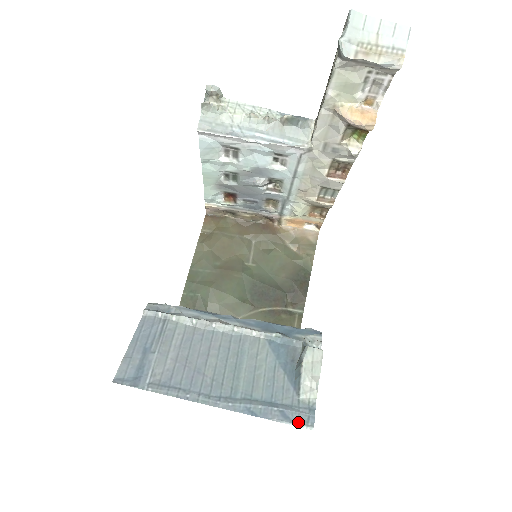
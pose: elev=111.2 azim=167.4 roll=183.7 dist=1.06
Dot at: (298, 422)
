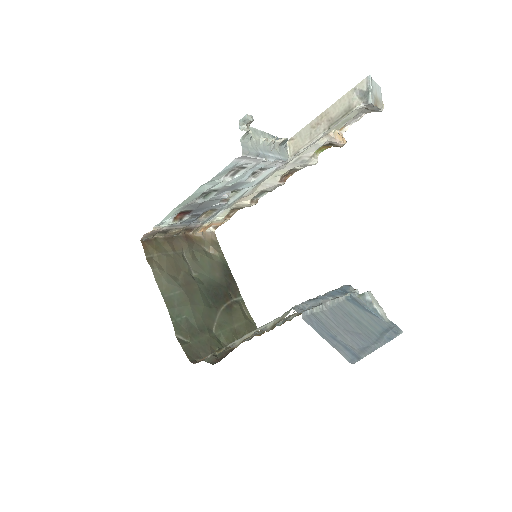
Dot at: (399, 332)
